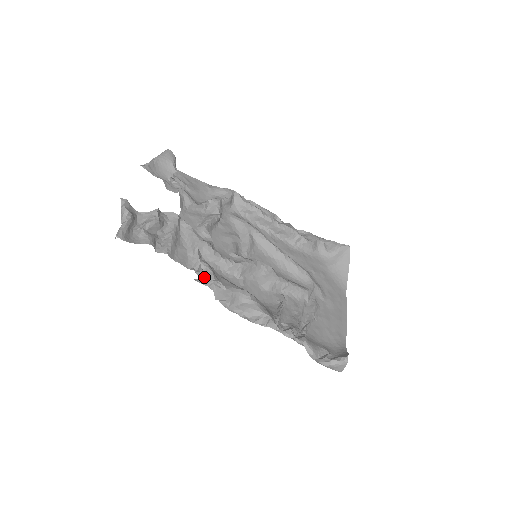
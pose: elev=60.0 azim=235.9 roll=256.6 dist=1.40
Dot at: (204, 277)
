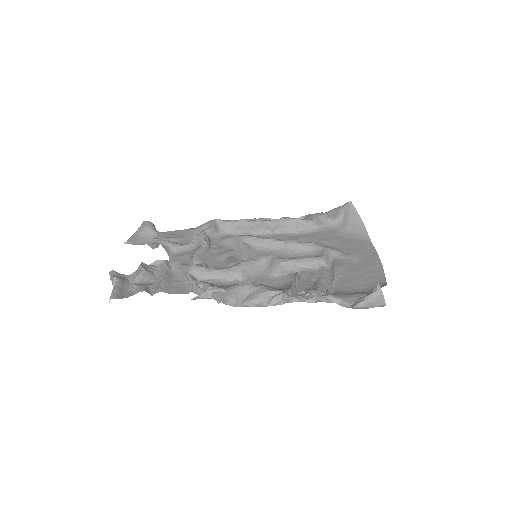
Dot at: occluded
